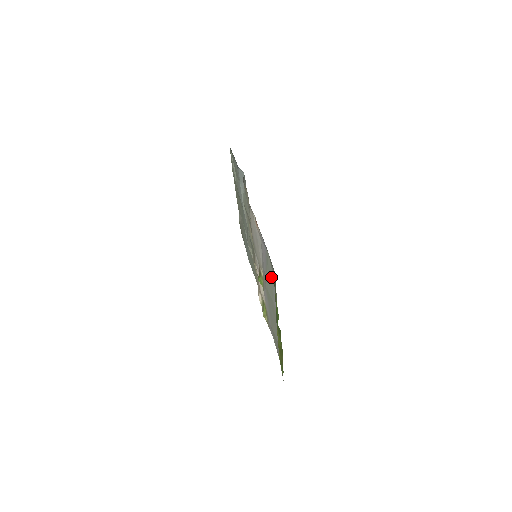
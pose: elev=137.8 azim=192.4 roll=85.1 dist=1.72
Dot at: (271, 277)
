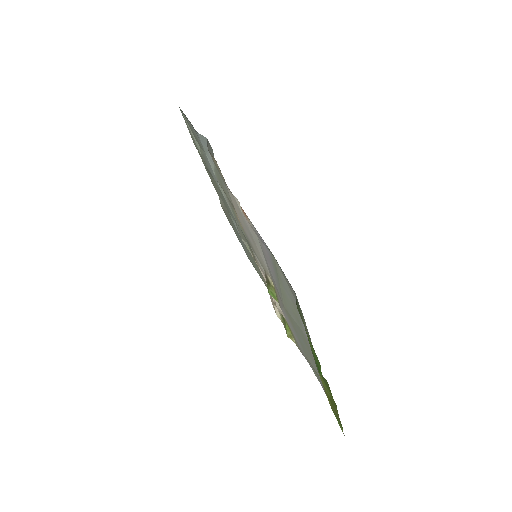
Dot at: (289, 295)
